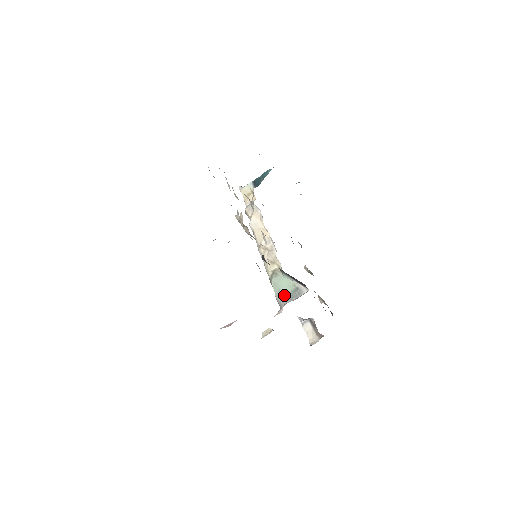
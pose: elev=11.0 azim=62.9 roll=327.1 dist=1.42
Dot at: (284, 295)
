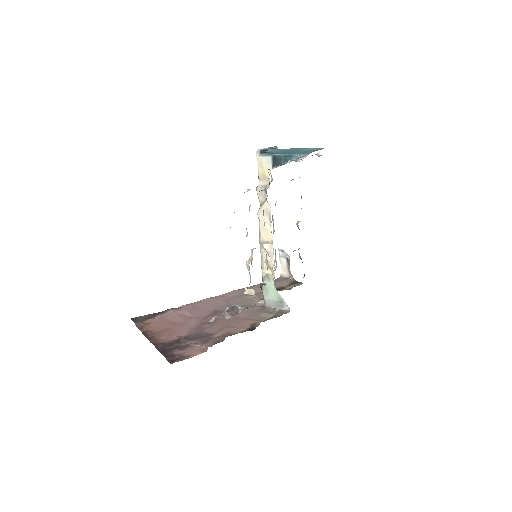
Dot at: (270, 299)
